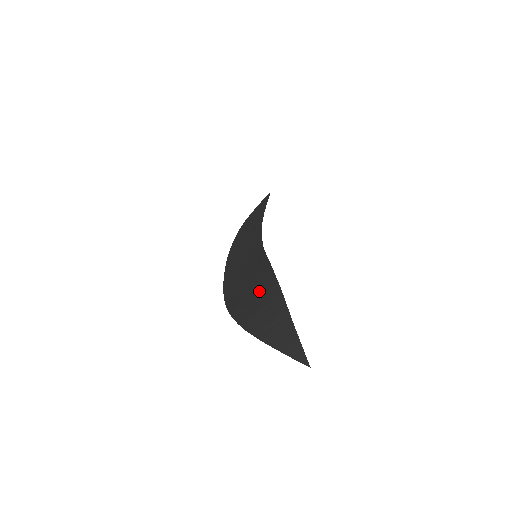
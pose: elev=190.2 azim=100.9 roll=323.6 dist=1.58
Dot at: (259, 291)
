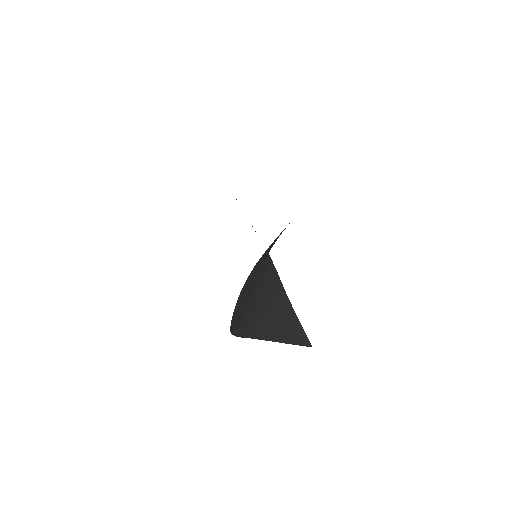
Dot at: (257, 287)
